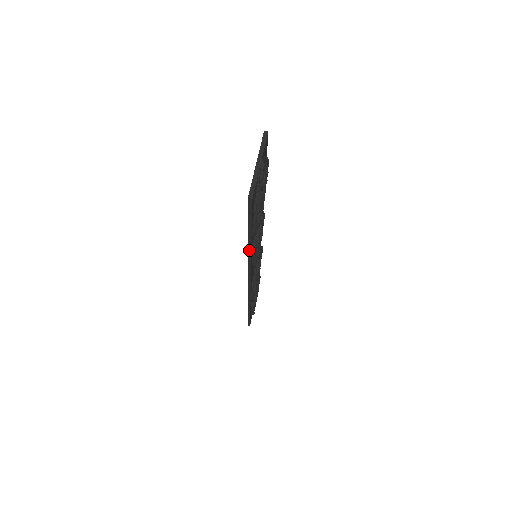
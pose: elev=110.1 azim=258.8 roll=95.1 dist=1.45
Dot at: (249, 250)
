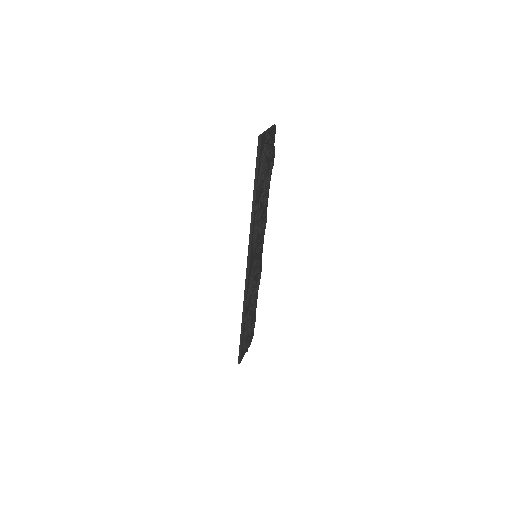
Dot at: (253, 210)
